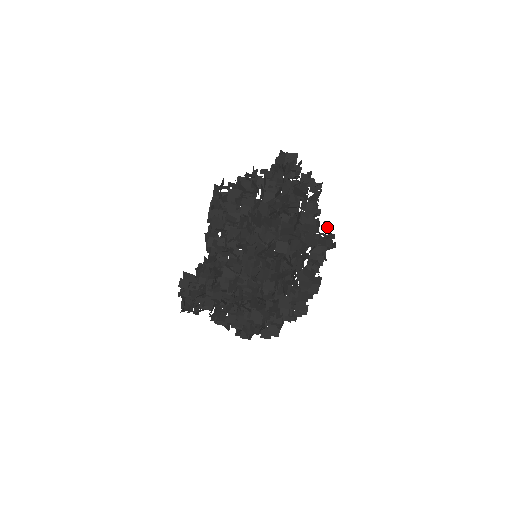
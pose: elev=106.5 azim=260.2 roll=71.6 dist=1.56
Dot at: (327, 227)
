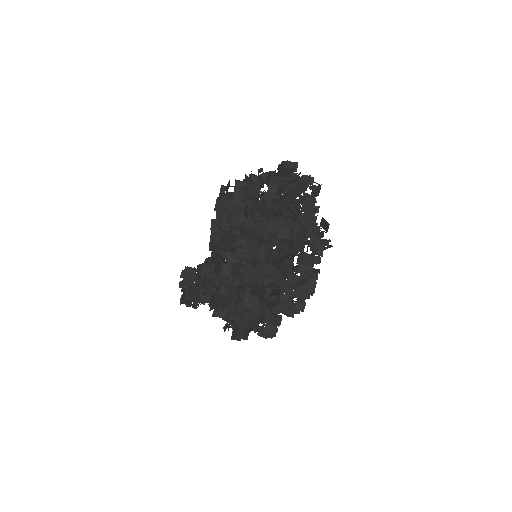
Dot at: (325, 223)
